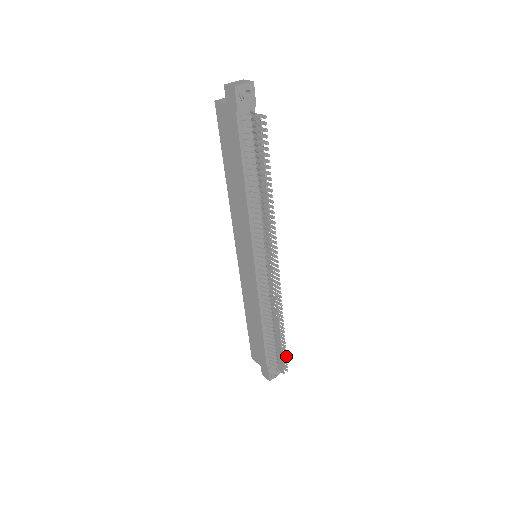
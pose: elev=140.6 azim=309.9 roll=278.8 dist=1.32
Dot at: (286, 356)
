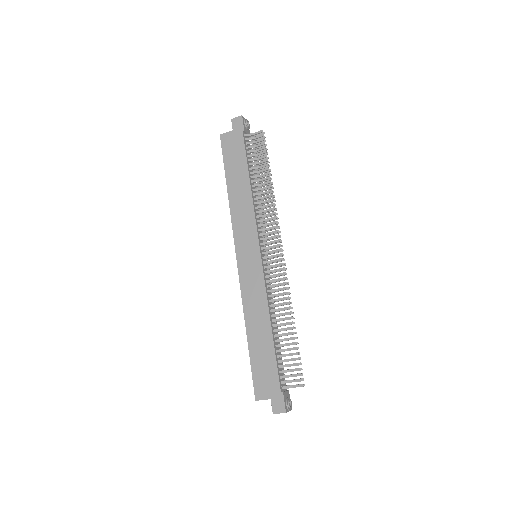
Dot at: (300, 362)
